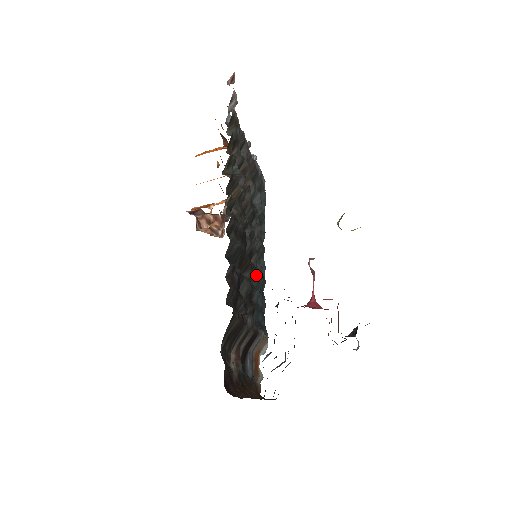
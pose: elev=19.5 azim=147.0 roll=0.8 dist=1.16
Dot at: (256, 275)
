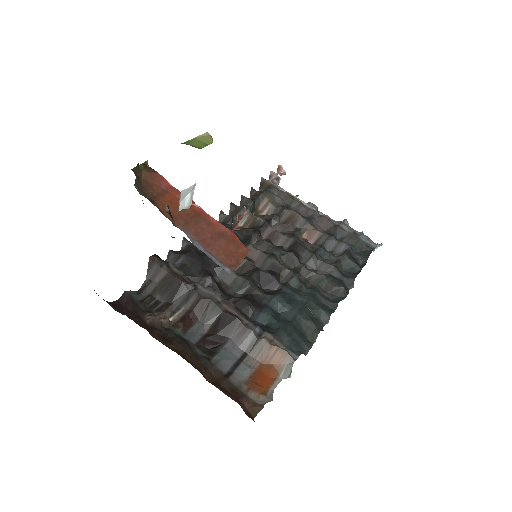
Dot at: (284, 289)
